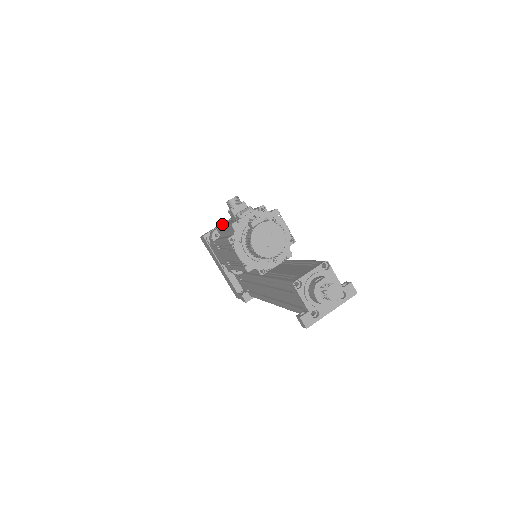
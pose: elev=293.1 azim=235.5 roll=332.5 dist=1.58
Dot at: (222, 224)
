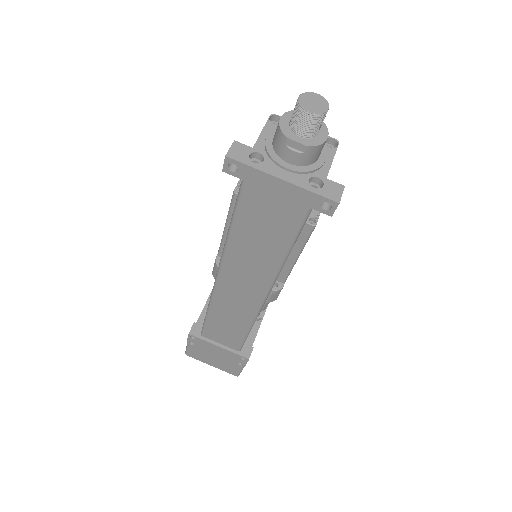
Dot at: occluded
